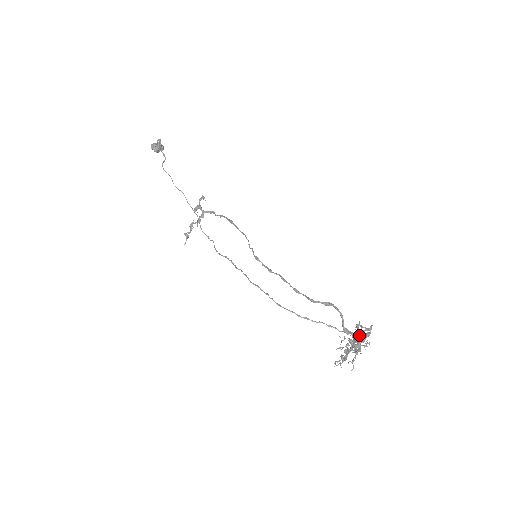
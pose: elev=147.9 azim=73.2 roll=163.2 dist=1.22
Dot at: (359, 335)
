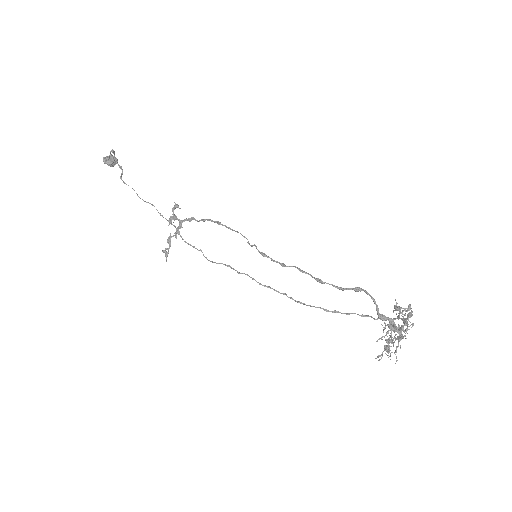
Dot at: (398, 319)
